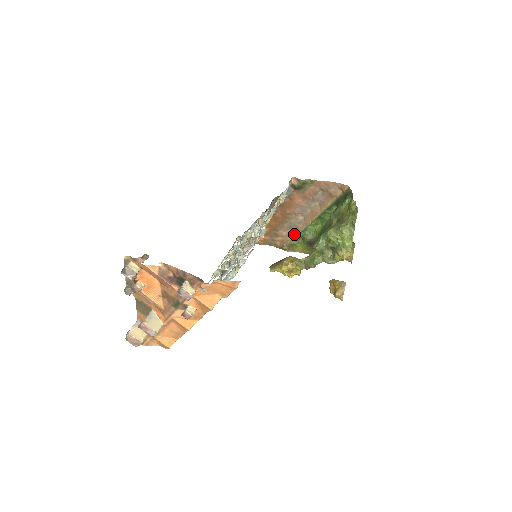
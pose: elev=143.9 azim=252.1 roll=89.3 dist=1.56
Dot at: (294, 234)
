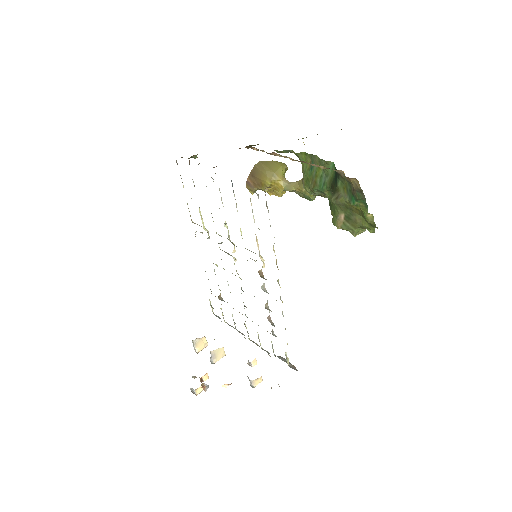
Dot at: (262, 151)
